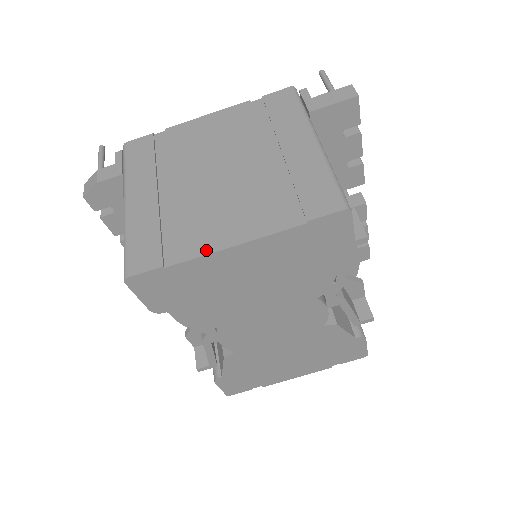
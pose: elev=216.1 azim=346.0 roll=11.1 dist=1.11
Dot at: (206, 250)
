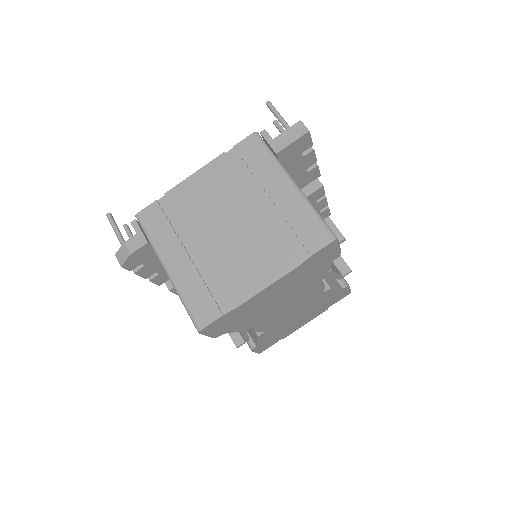
Dot at: (248, 295)
